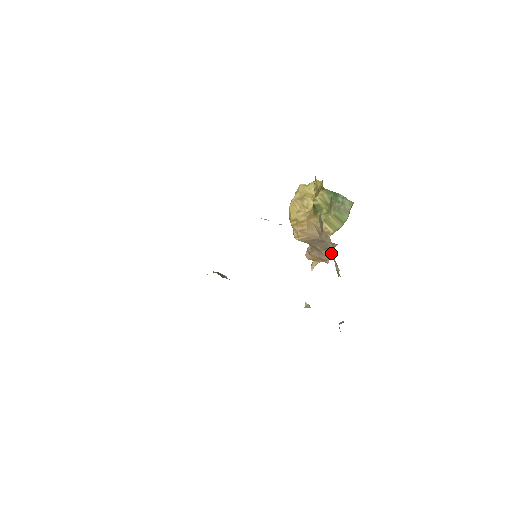
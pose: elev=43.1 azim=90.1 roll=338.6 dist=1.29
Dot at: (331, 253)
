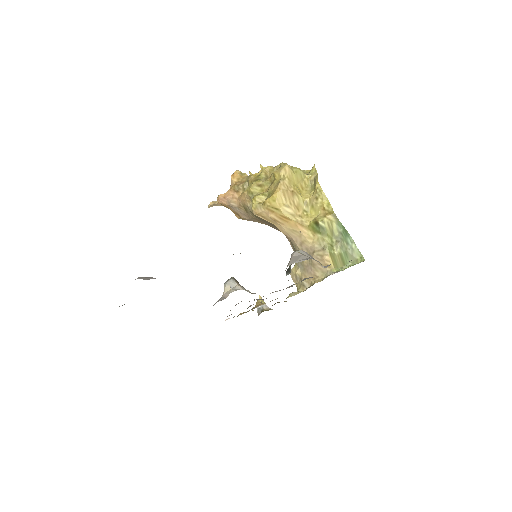
Dot at: (313, 274)
